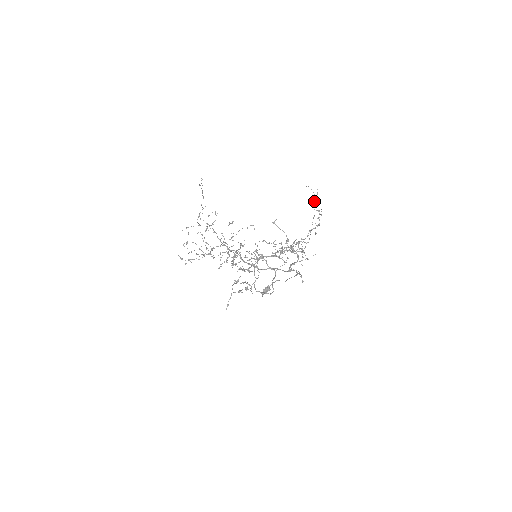
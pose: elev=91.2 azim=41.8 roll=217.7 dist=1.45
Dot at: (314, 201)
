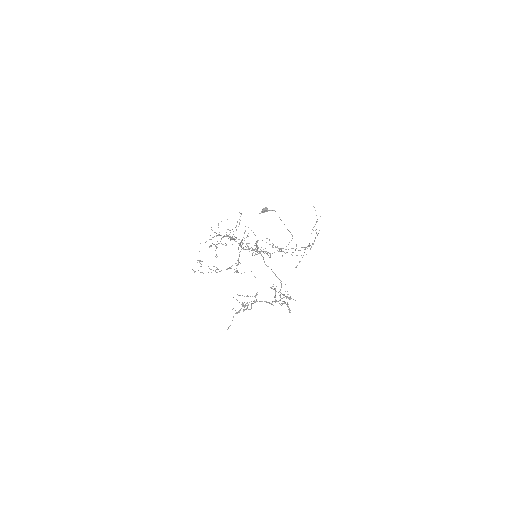
Dot at: occluded
